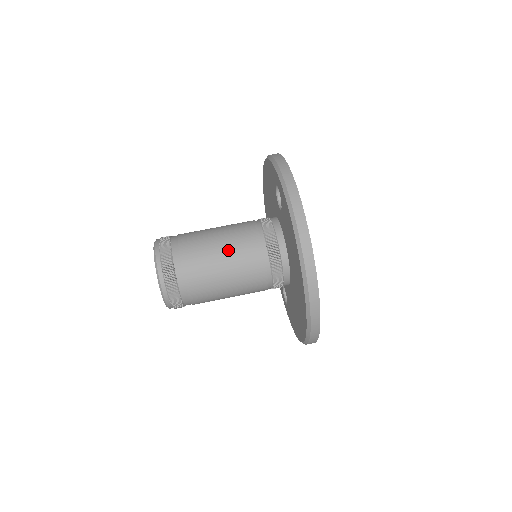
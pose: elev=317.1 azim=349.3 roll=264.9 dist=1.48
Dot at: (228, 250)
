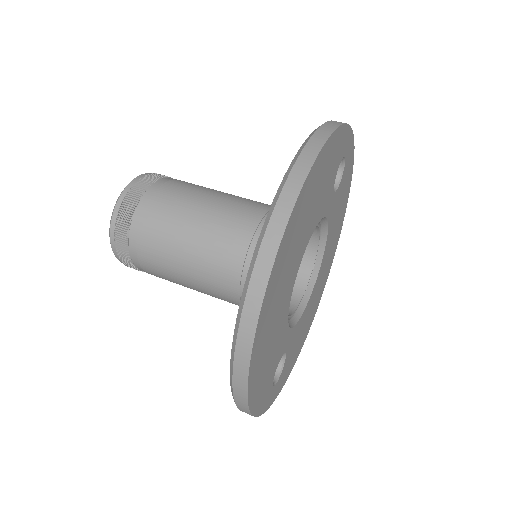
Dot at: (225, 198)
